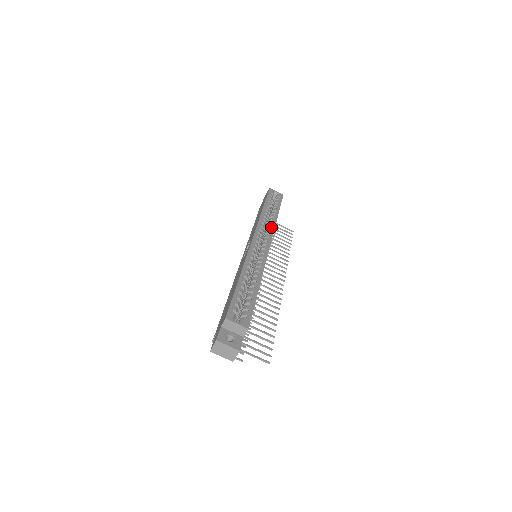
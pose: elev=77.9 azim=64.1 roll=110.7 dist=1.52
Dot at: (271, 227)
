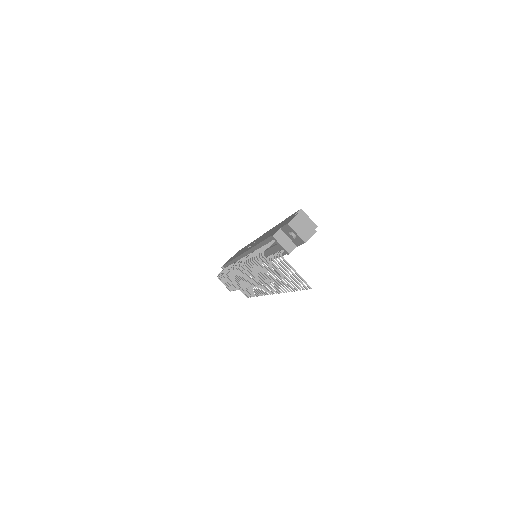
Dot at: occluded
